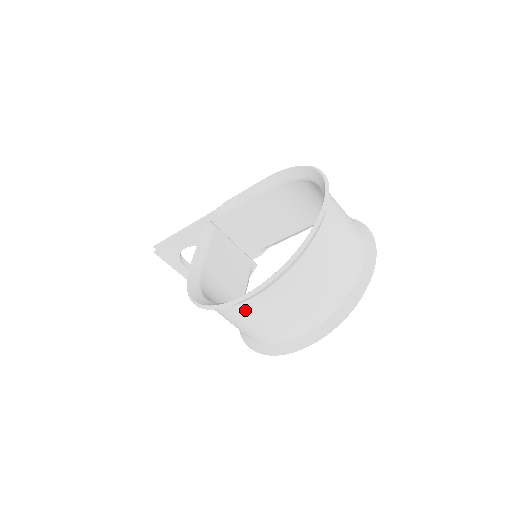
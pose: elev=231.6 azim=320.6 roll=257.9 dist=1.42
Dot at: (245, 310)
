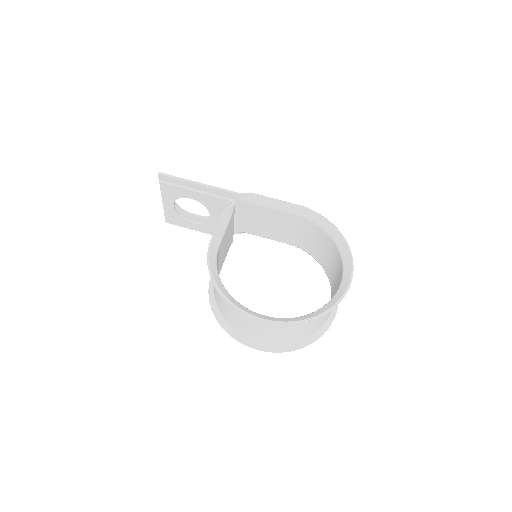
Dot at: (257, 320)
